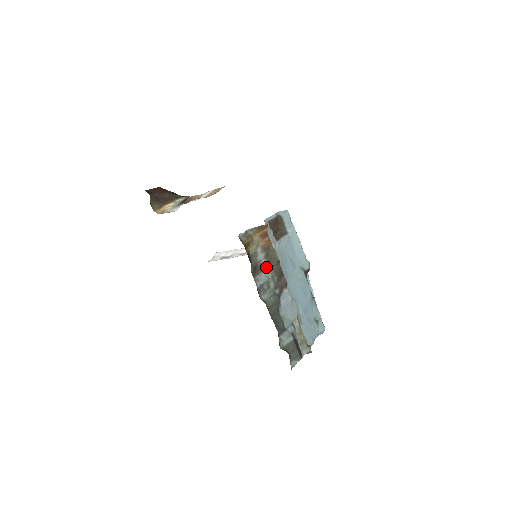
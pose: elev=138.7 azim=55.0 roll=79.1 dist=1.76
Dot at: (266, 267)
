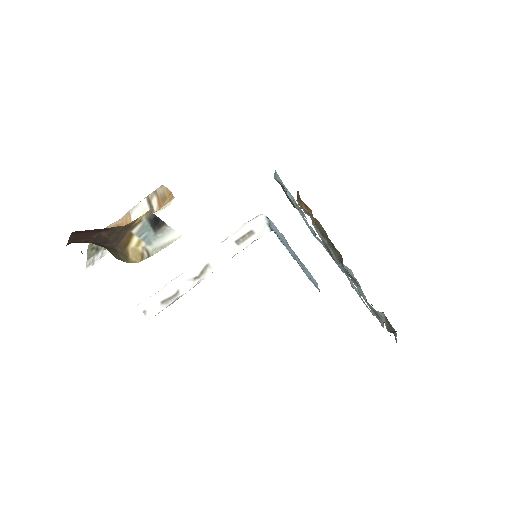
Dot at: (327, 246)
